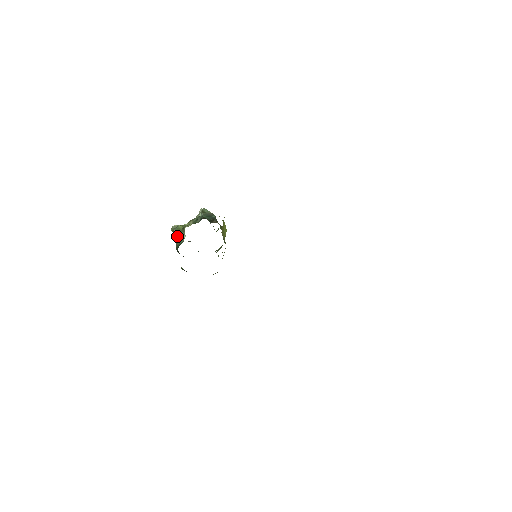
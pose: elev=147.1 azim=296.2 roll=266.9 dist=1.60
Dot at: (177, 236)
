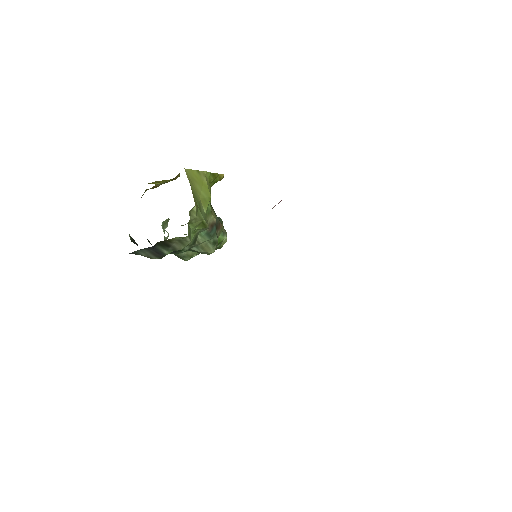
Dot at: occluded
